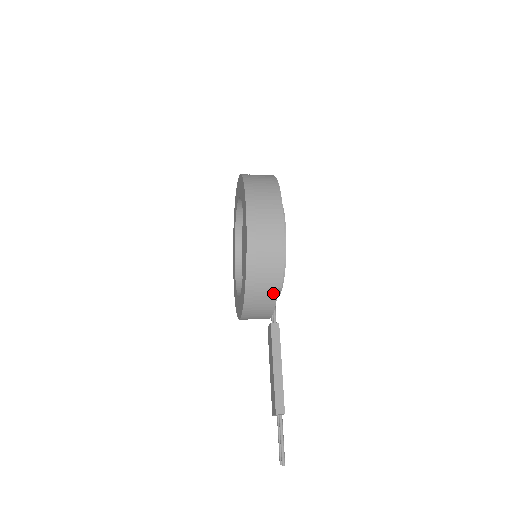
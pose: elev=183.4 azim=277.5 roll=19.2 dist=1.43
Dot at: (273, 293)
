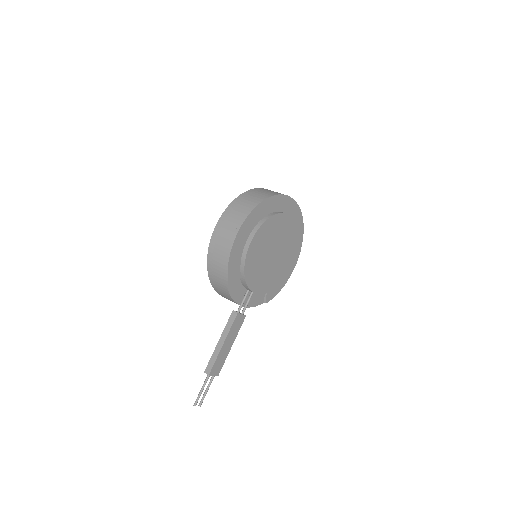
Dot at: (226, 289)
